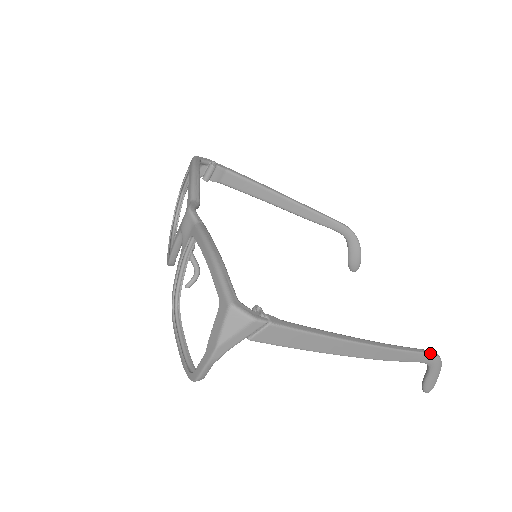
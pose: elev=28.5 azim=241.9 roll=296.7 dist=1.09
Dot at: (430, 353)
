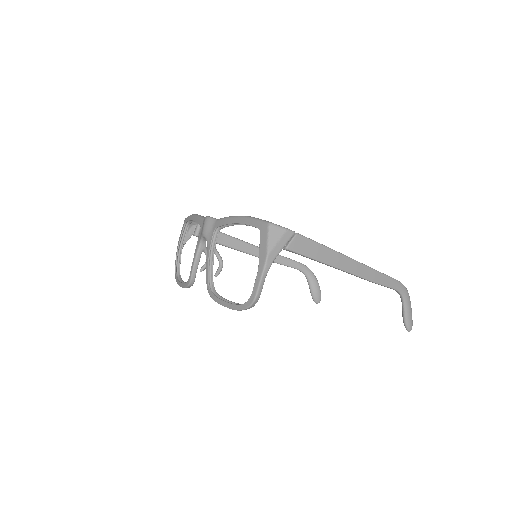
Dot at: (399, 281)
